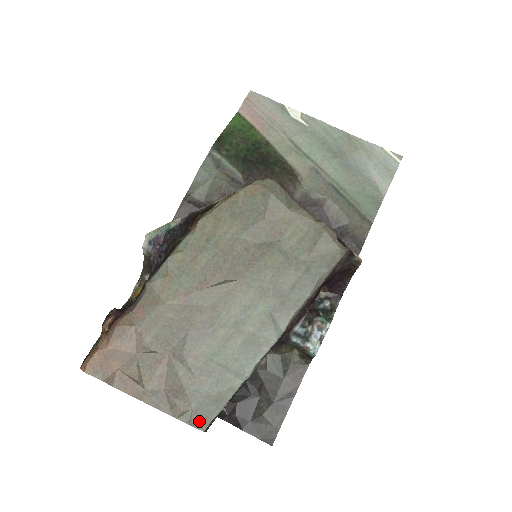
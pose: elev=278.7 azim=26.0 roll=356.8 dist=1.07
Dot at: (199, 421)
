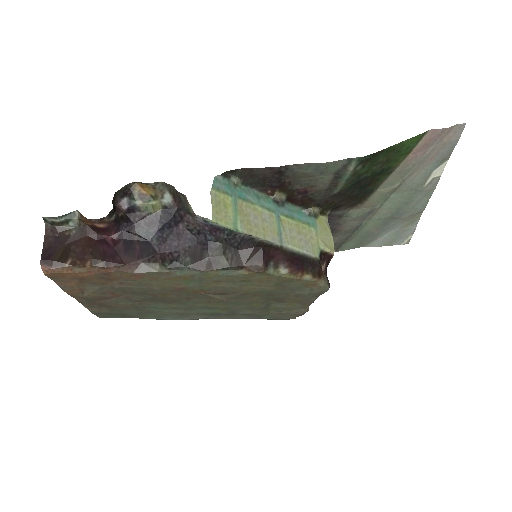
Dot at: (102, 315)
